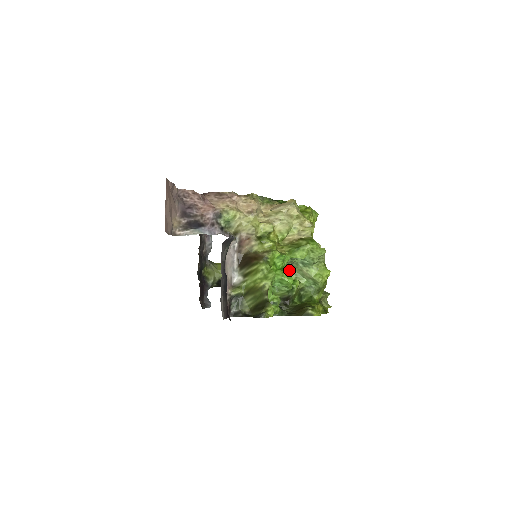
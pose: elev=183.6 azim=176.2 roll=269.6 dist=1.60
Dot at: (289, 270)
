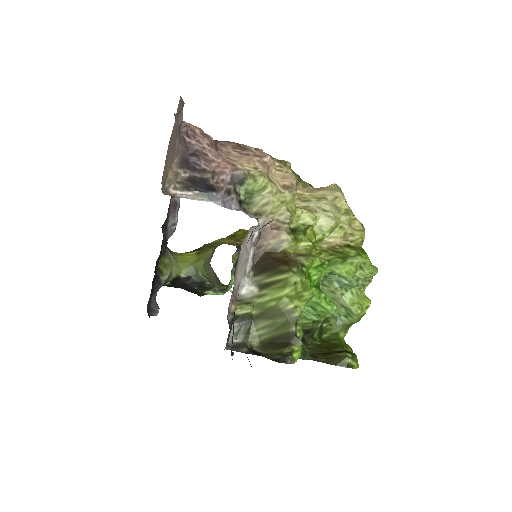
Dot at: occluded
